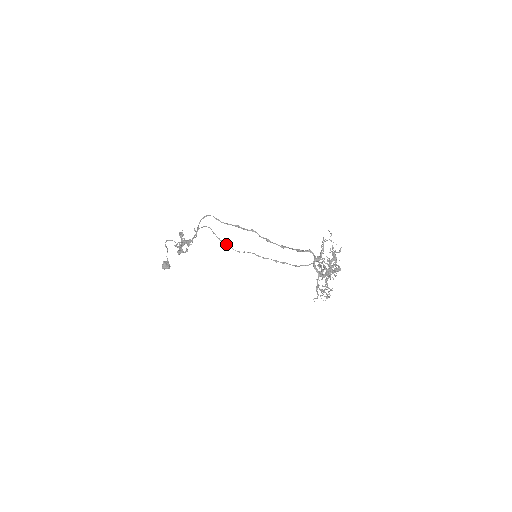
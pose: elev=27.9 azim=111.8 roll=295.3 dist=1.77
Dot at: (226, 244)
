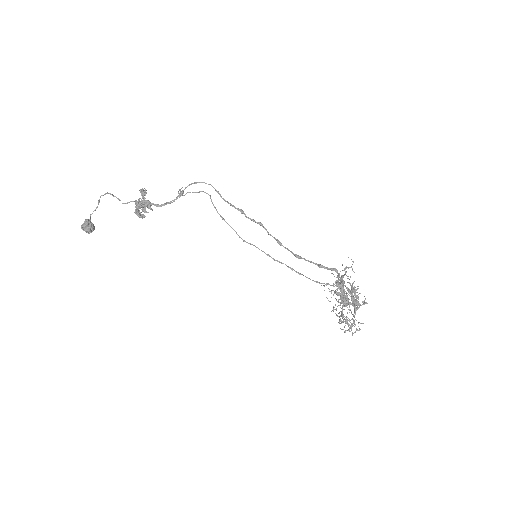
Dot at: occluded
